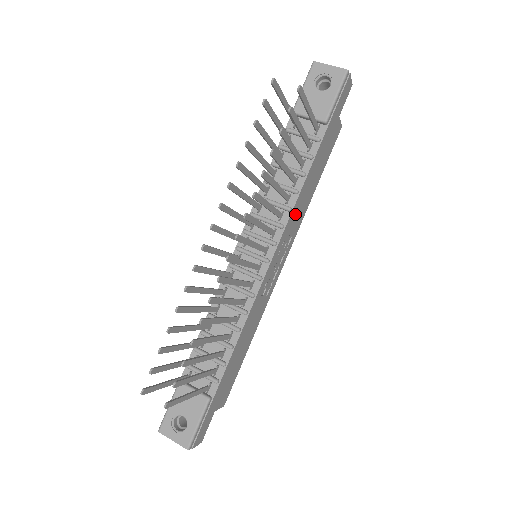
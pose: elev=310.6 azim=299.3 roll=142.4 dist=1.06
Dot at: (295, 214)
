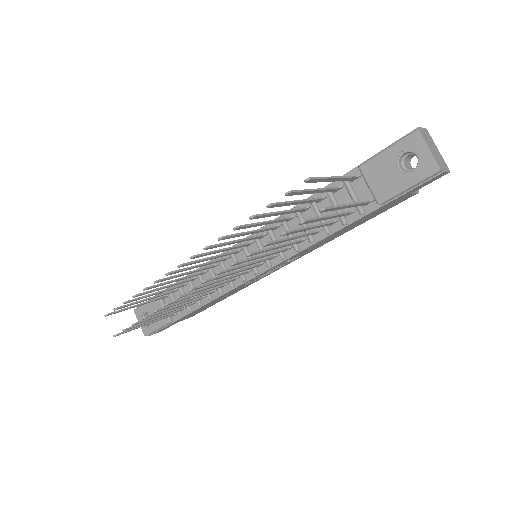
Dot at: (306, 250)
